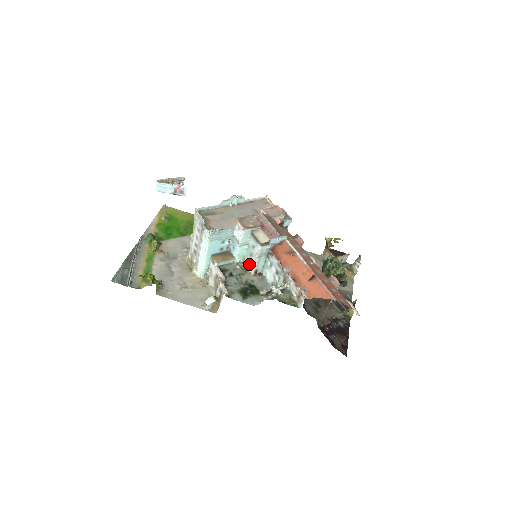
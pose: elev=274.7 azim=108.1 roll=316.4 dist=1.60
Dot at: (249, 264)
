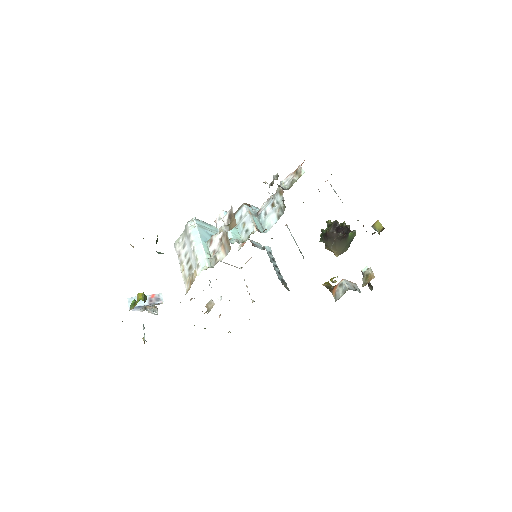
Dot at: (248, 232)
